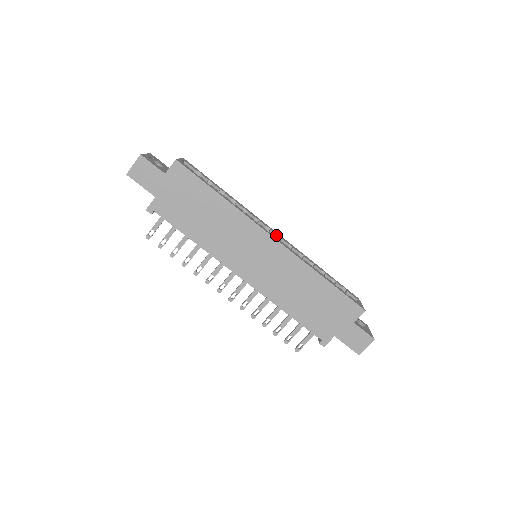
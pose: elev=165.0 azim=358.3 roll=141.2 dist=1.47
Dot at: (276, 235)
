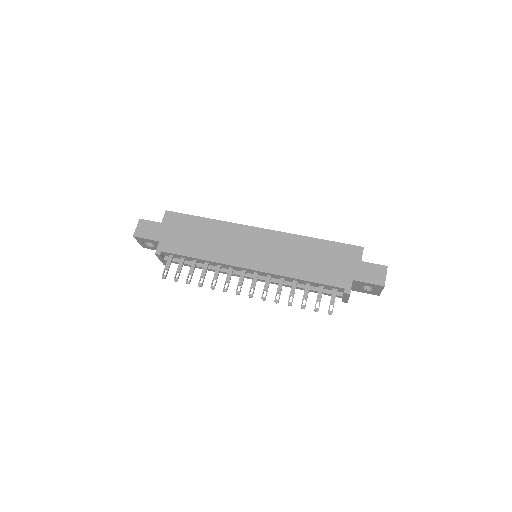
Dot at: occluded
